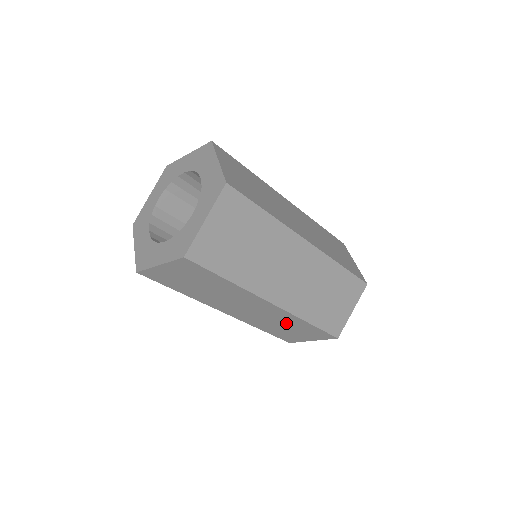
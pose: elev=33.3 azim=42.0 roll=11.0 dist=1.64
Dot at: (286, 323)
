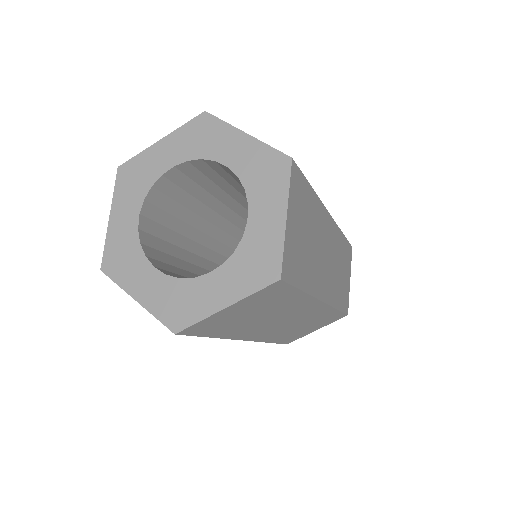
Dot at: (311, 321)
